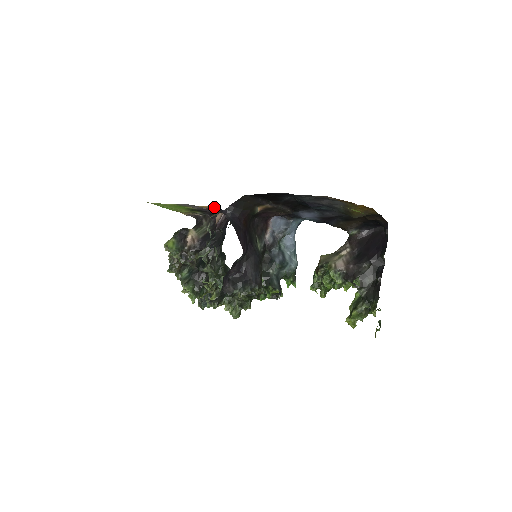
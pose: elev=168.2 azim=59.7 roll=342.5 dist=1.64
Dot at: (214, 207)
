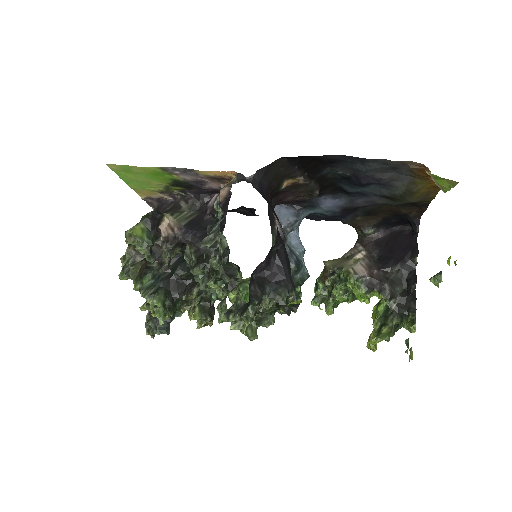
Dot at: (227, 174)
